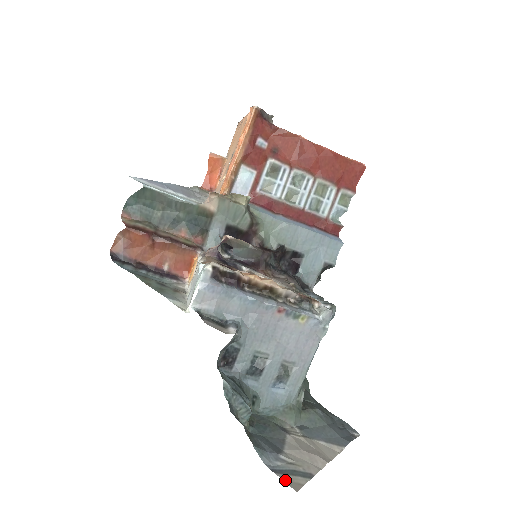
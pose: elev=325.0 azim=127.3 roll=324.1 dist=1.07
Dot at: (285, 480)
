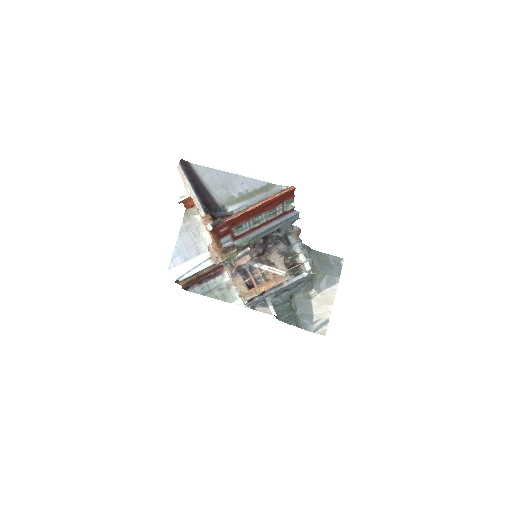
Dot at: occluded
